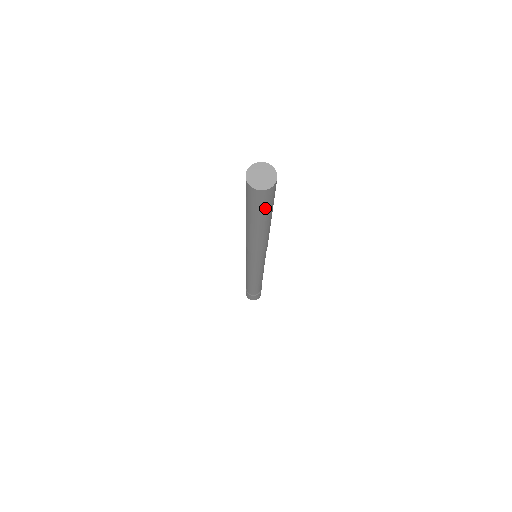
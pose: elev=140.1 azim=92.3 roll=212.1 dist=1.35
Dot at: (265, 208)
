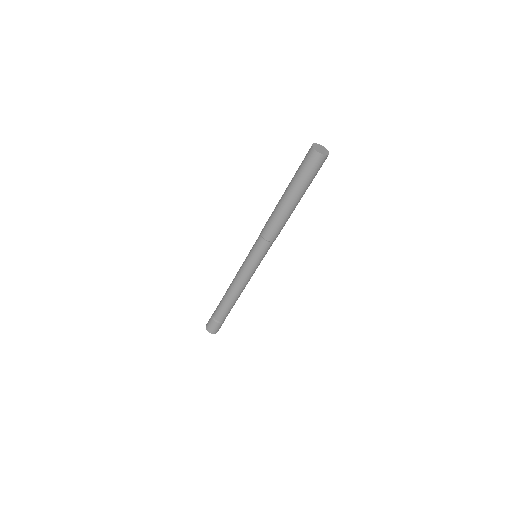
Dot at: (313, 177)
